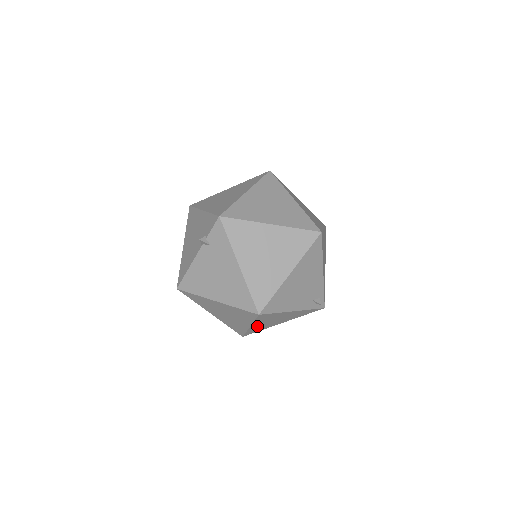
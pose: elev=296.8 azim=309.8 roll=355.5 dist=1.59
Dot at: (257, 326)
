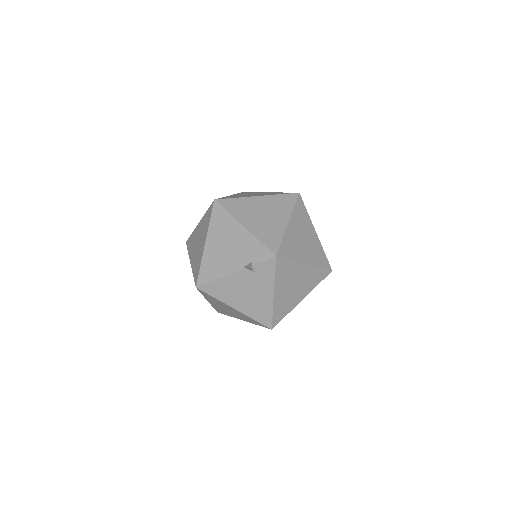
Dot at: occluded
